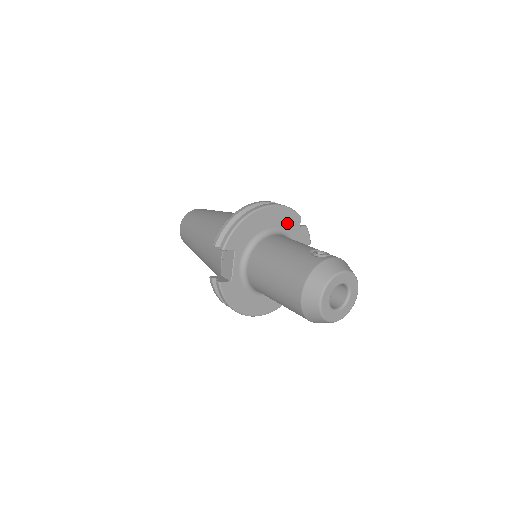
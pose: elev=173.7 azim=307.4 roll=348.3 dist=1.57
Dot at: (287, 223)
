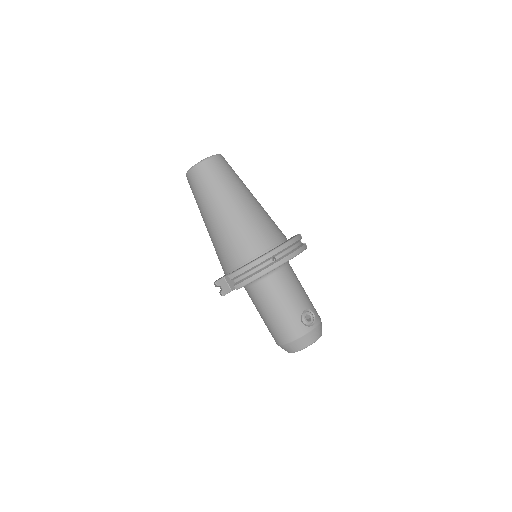
Dot at: occluded
